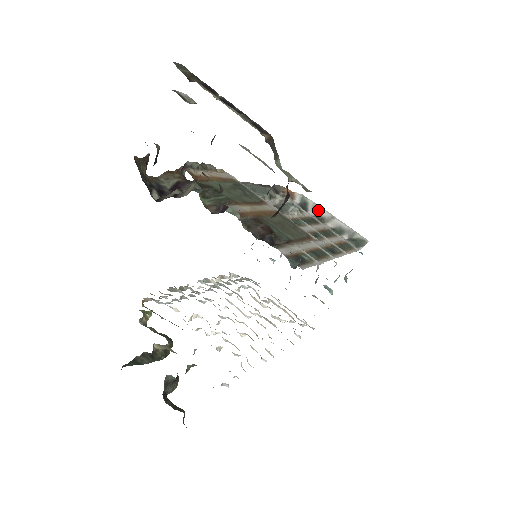
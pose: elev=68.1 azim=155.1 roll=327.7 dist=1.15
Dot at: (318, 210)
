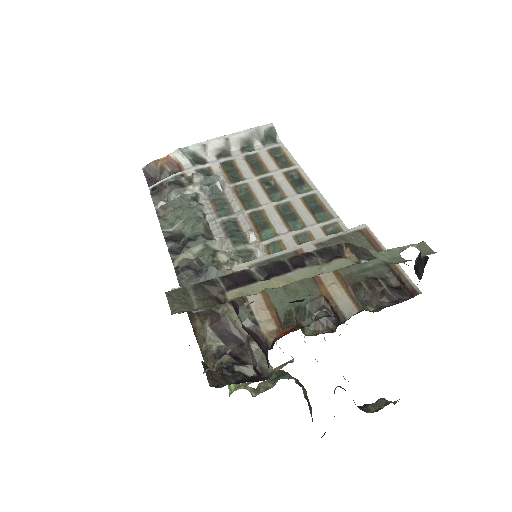
Dot at: (209, 148)
